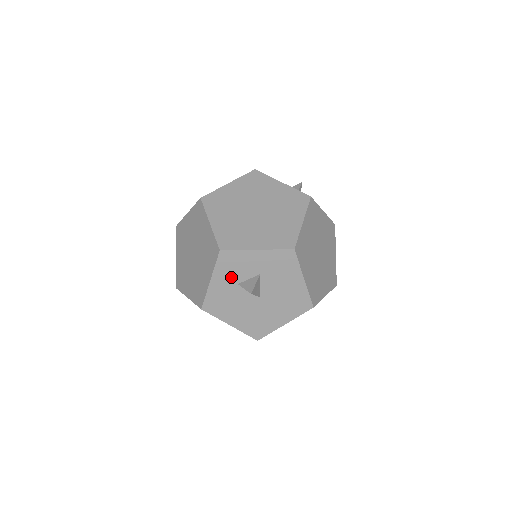
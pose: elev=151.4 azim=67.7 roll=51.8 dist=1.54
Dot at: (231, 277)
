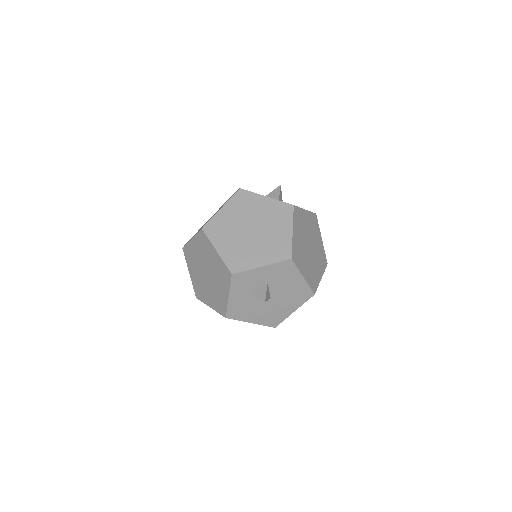
Dot at: (245, 290)
